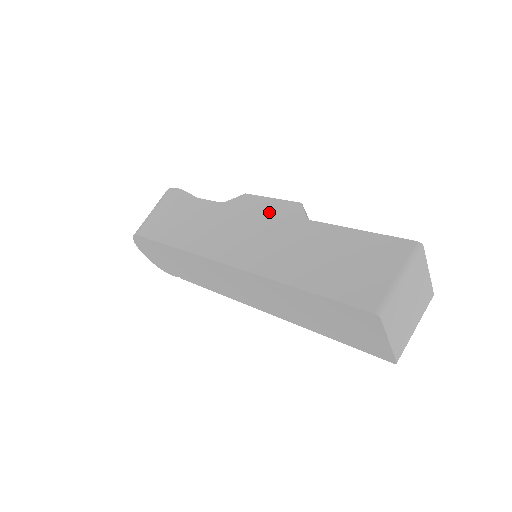
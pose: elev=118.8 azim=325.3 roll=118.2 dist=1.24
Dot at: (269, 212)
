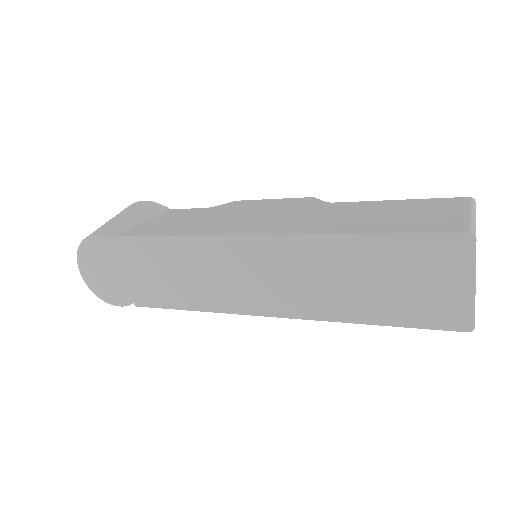
Dot at: (276, 205)
